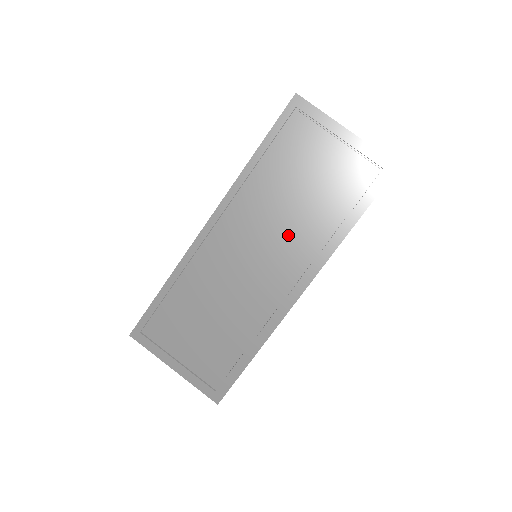
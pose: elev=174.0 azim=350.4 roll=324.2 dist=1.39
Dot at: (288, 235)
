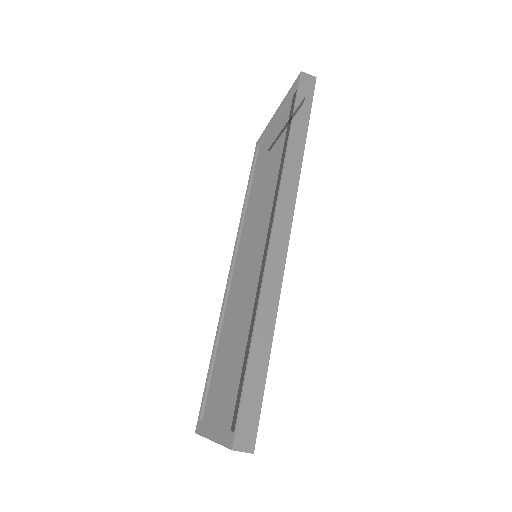
Dot at: (263, 210)
